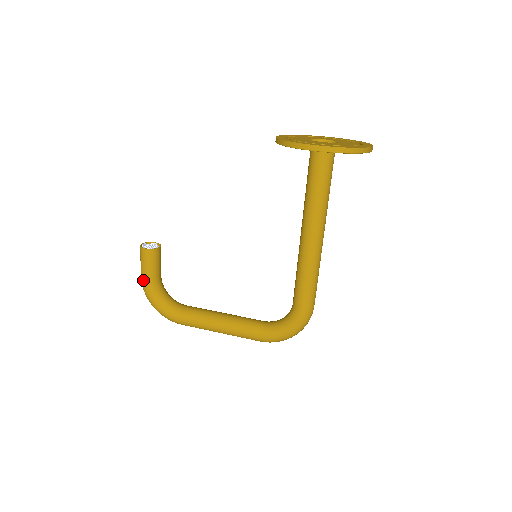
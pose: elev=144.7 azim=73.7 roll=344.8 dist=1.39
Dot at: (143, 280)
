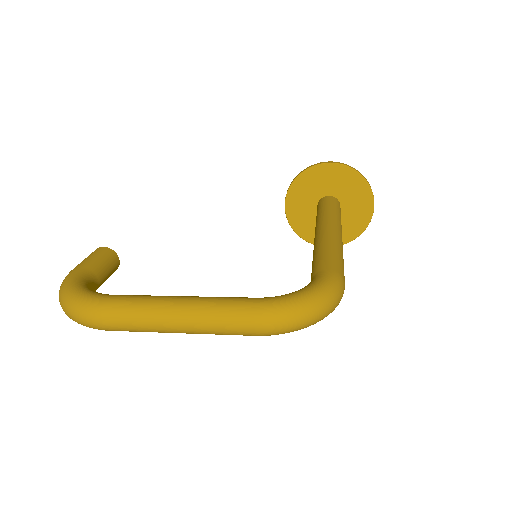
Dot at: (74, 269)
